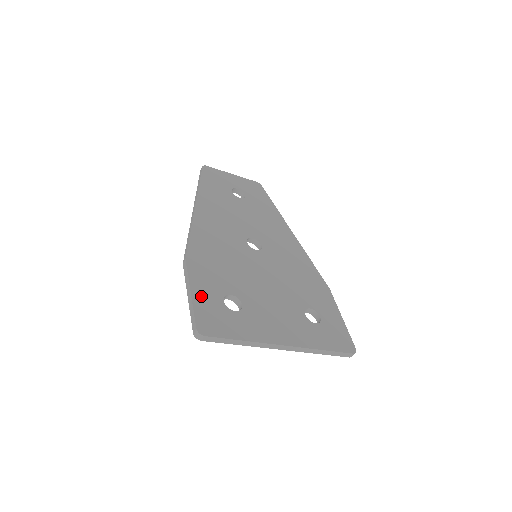
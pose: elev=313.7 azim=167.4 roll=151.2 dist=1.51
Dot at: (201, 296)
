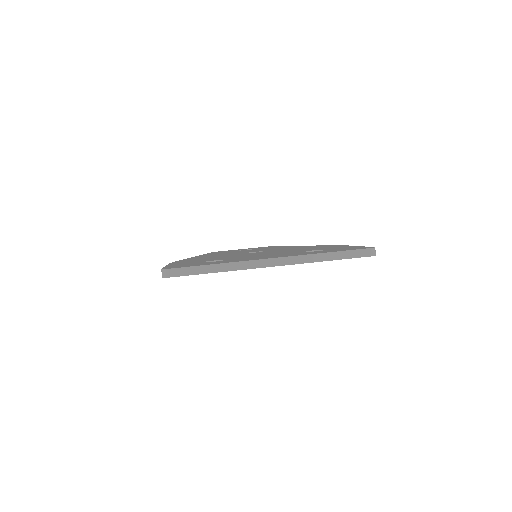
Dot at: occluded
